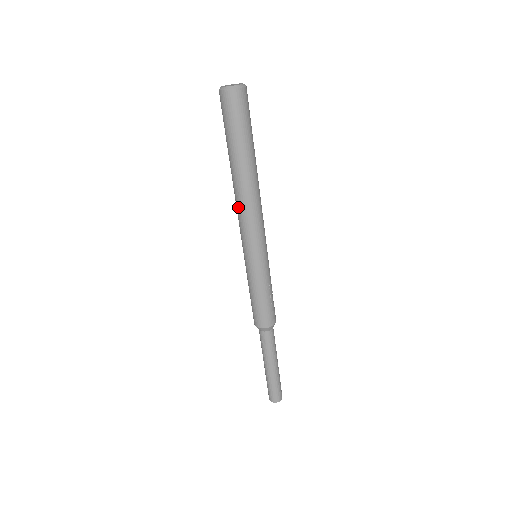
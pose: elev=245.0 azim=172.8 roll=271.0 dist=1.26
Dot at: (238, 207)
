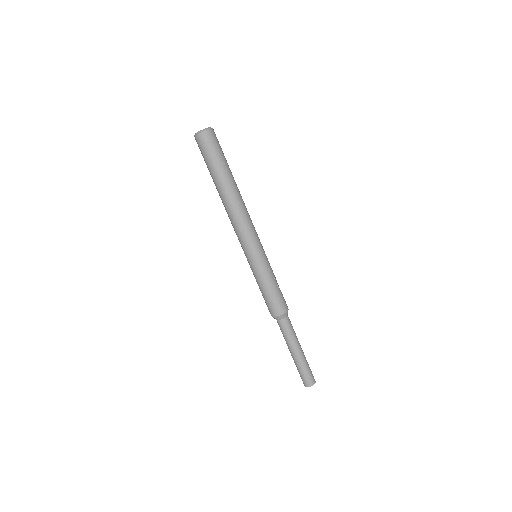
Dot at: (232, 218)
